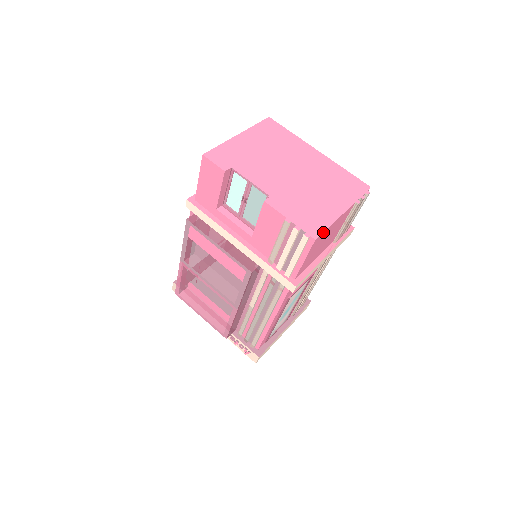
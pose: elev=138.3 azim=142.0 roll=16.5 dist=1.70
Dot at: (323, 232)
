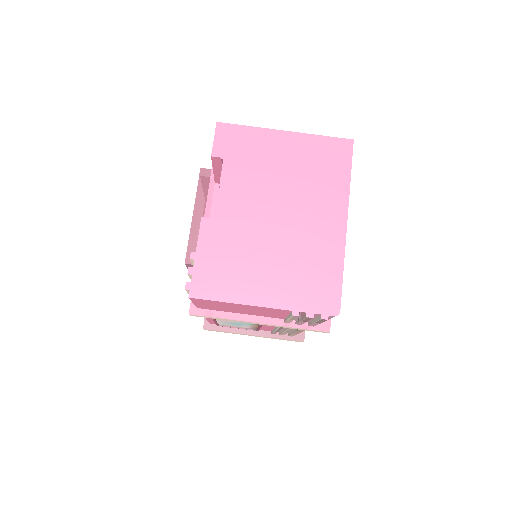
Dot at: (208, 299)
